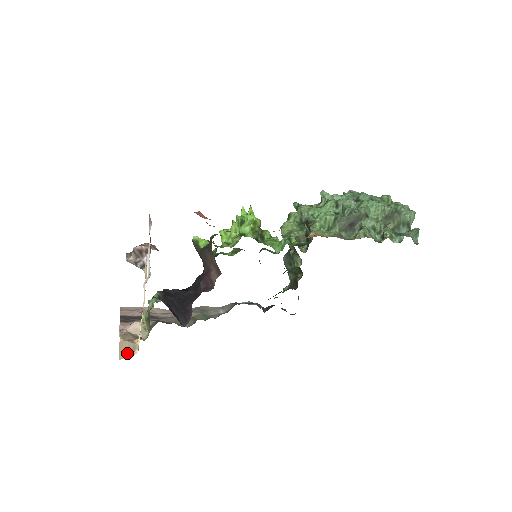
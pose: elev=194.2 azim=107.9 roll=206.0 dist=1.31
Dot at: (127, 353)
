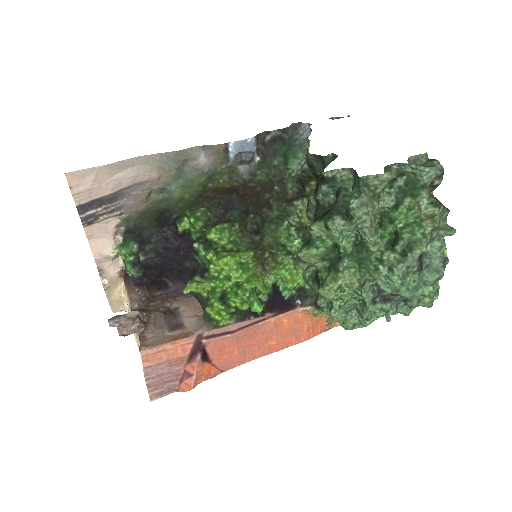
Dot at: (118, 309)
